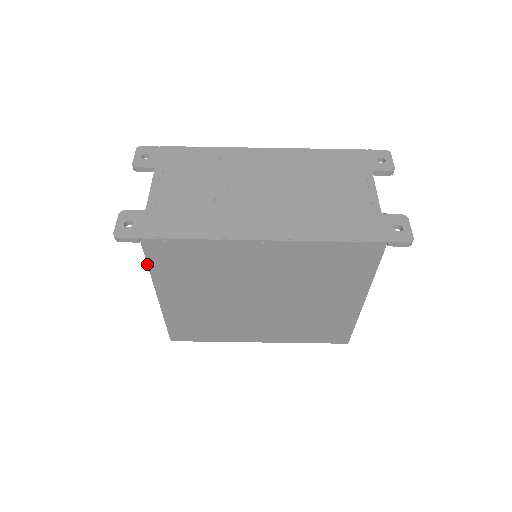
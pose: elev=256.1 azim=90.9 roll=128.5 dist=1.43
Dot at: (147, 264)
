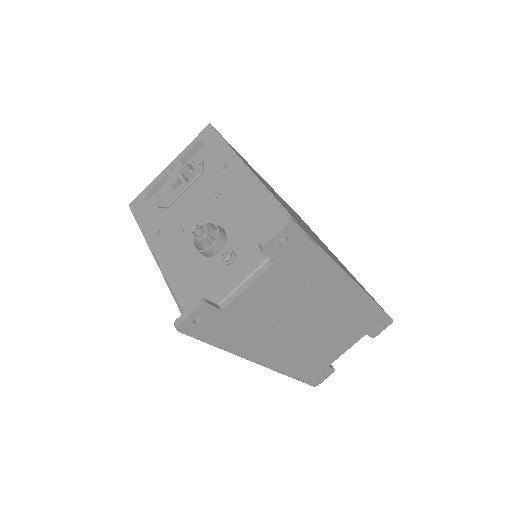
Dot at: (177, 305)
